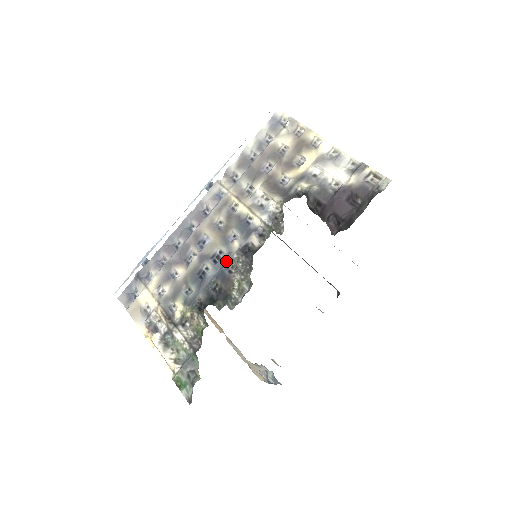
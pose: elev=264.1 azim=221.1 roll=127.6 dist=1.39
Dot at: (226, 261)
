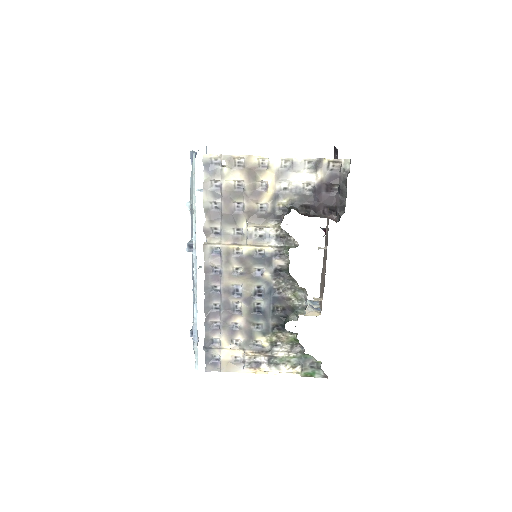
Dot at: (269, 290)
